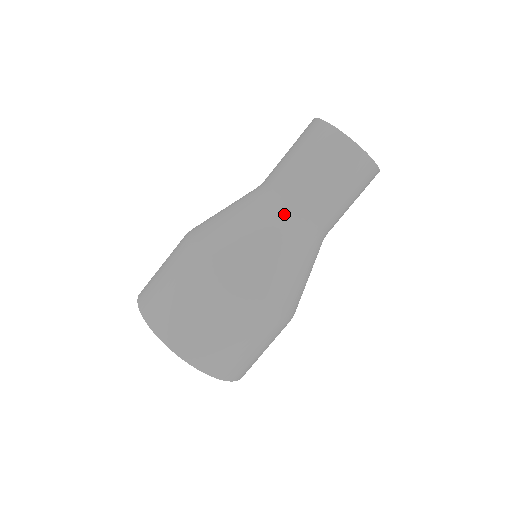
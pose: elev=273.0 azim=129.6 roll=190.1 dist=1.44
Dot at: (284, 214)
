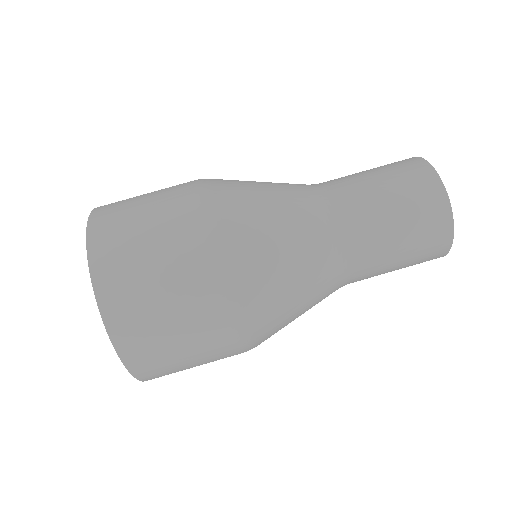
Dot at: (316, 198)
